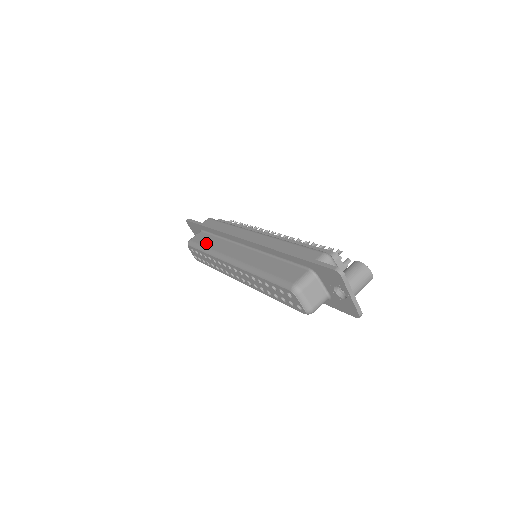
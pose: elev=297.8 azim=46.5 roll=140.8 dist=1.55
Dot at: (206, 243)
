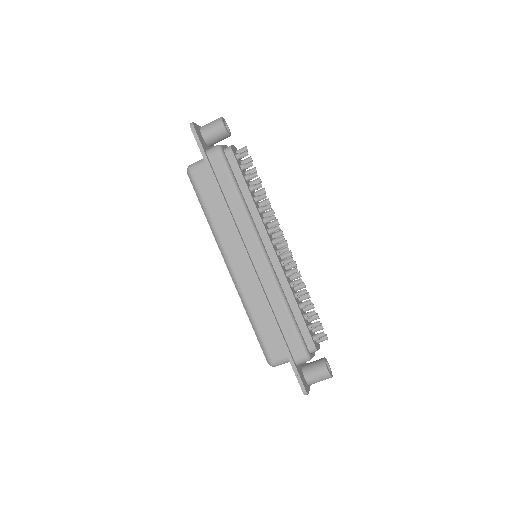
Dot at: (209, 204)
